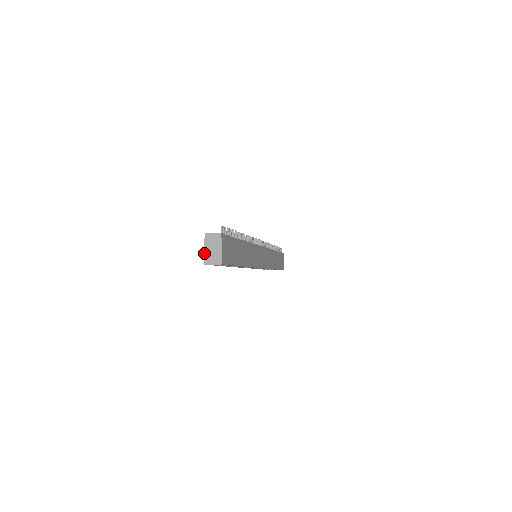
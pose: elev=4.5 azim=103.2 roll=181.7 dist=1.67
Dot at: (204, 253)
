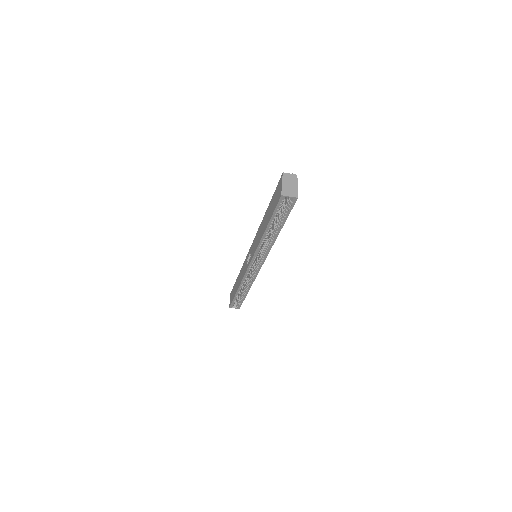
Dot at: (282, 186)
